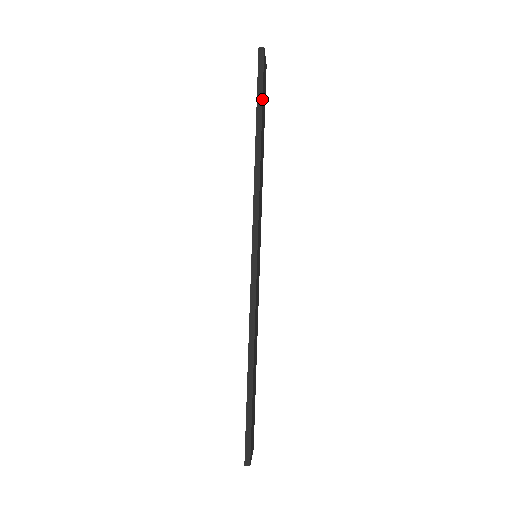
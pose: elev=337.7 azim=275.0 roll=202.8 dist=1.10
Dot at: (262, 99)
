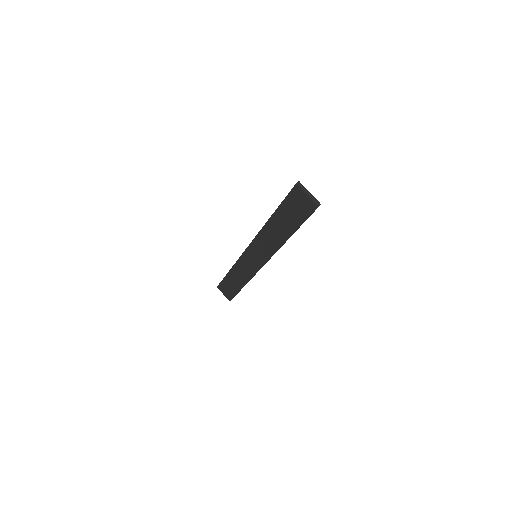
Dot at: occluded
